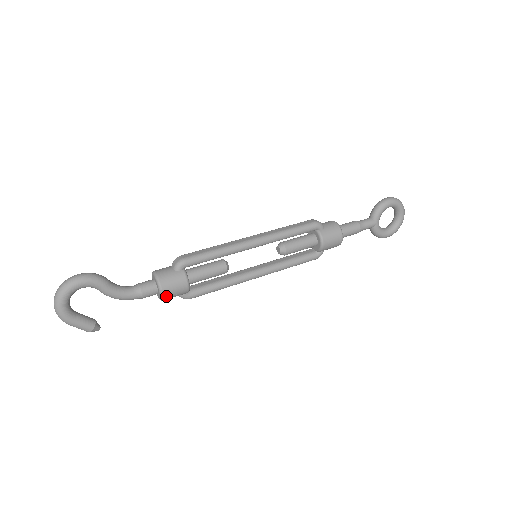
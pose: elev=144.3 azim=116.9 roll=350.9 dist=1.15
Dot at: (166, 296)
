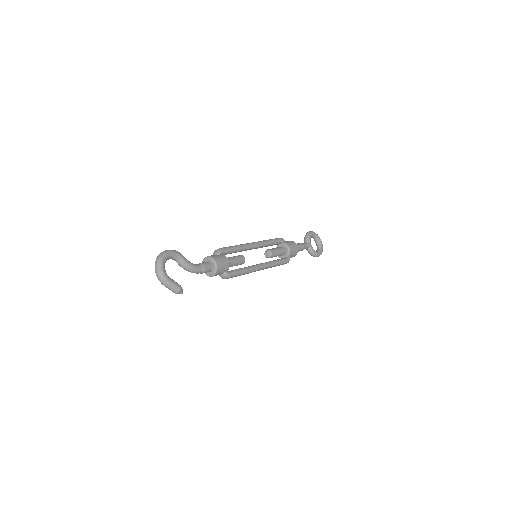
Dot at: (218, 267)
